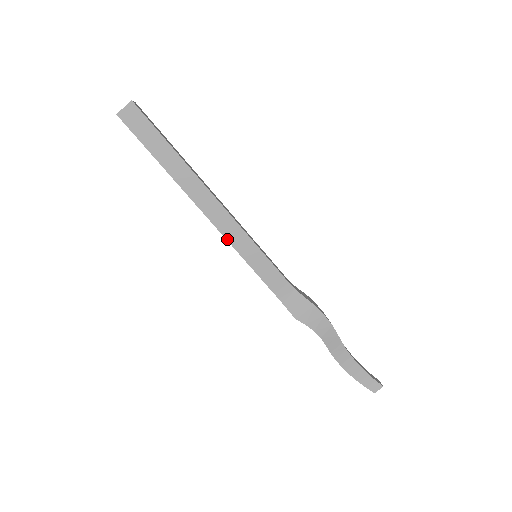
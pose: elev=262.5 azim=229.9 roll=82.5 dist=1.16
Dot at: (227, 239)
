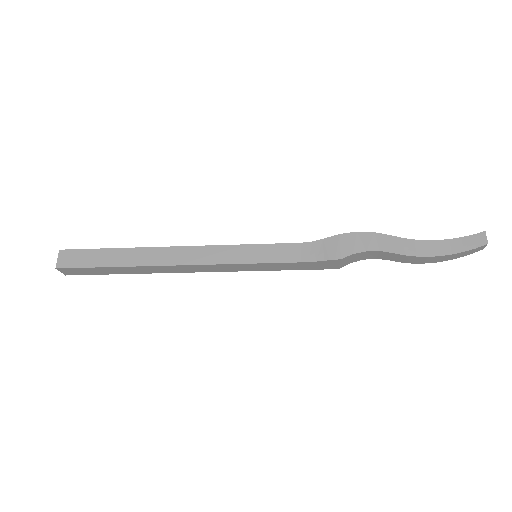
Dot at: (218, 264)
